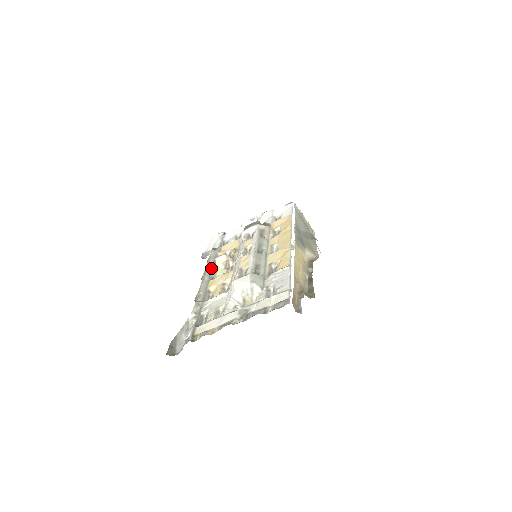
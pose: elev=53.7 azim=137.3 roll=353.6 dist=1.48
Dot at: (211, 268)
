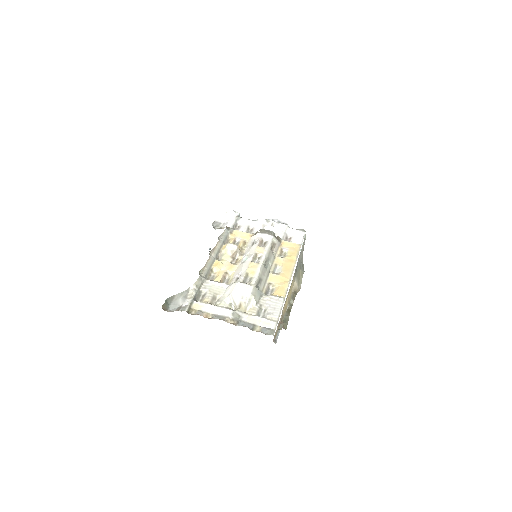
Dot at: (220, 247)
